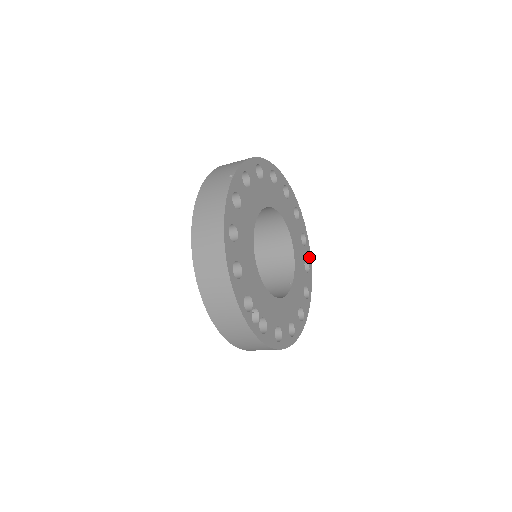
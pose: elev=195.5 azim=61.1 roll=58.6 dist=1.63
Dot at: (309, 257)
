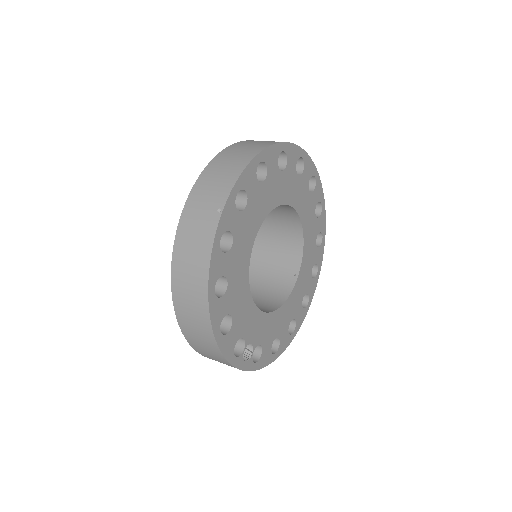
Dot at: (323, 225)
